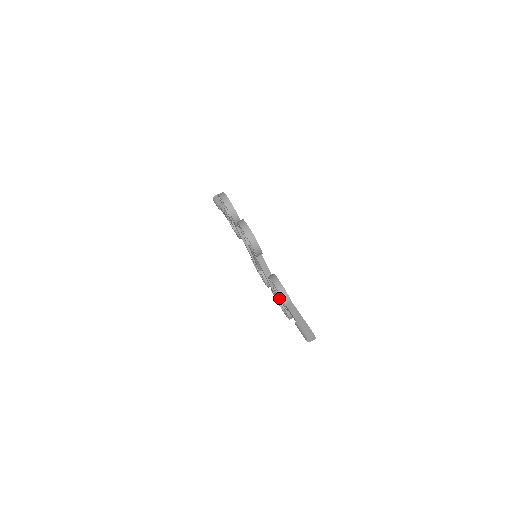
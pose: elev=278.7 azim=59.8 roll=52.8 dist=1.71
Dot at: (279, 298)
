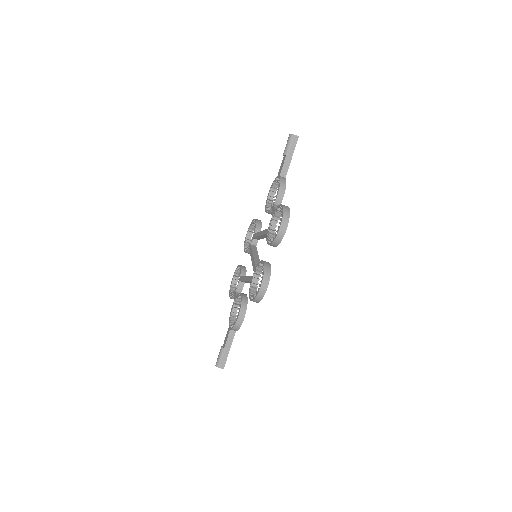
Dot at: (235, 302)
